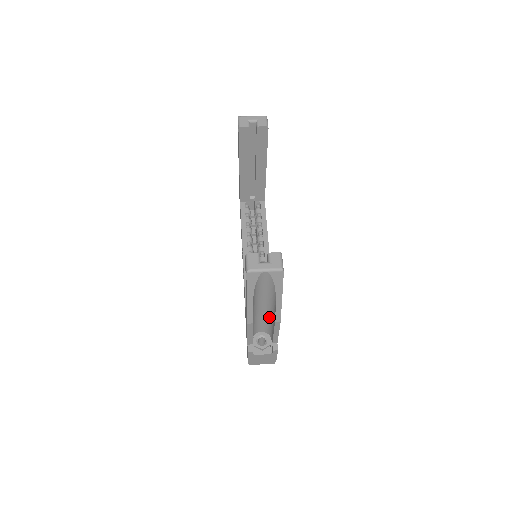
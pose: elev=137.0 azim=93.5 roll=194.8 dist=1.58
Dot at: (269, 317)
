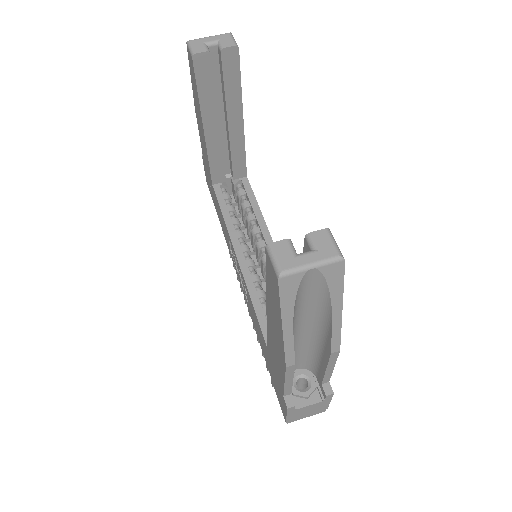
Dot at: (312, 345)
